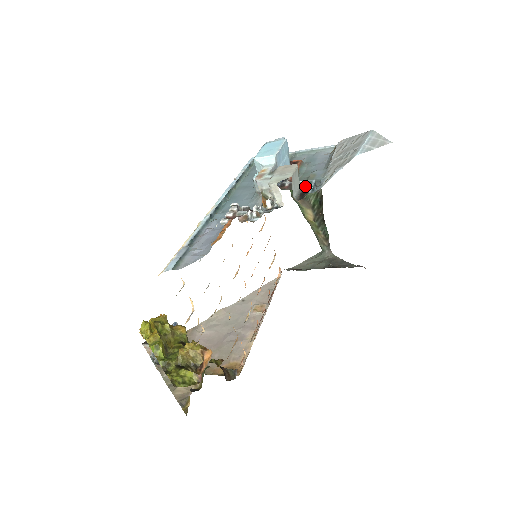
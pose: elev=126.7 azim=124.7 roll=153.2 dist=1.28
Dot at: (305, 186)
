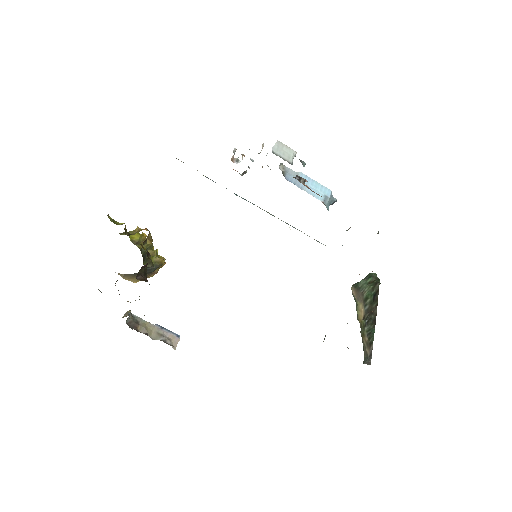
Dot at: occluded
